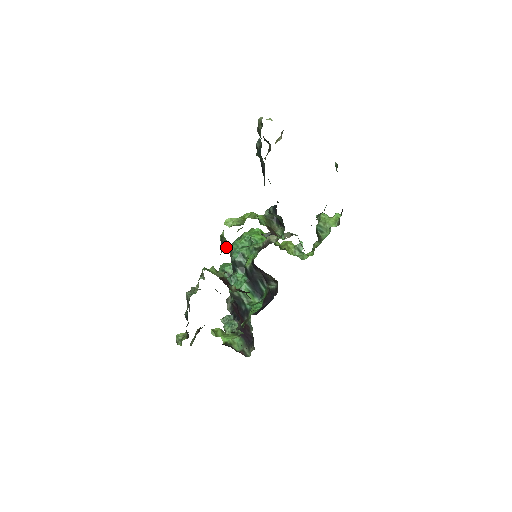
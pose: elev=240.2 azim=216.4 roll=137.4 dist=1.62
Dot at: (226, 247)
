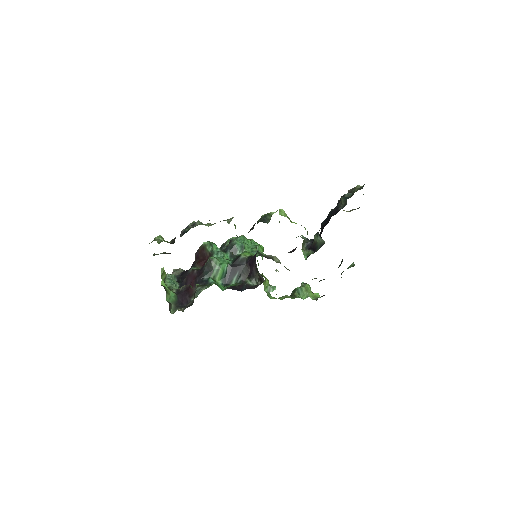
Dot at: (265, 222)
